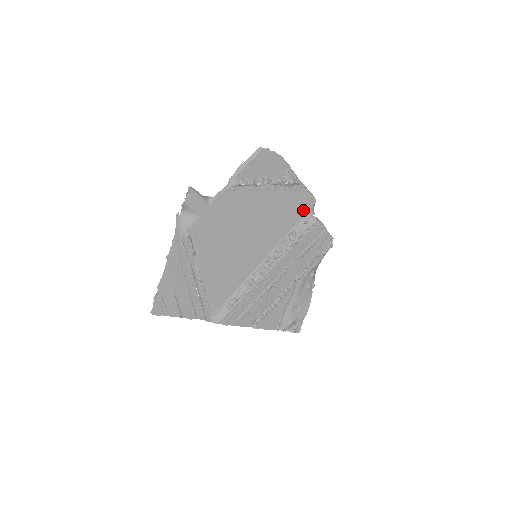
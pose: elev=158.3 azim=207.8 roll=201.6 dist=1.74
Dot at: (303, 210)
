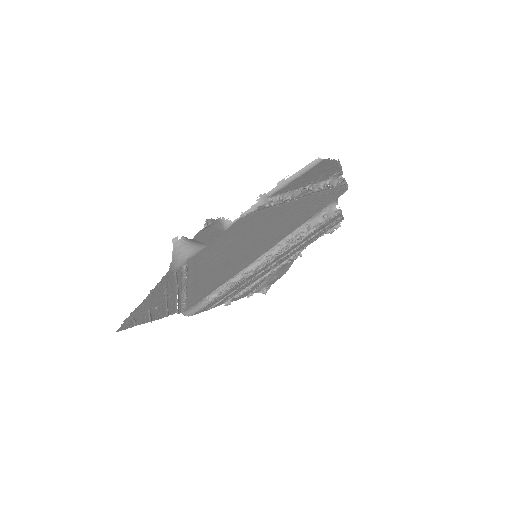
Dot at: (328, 202)
